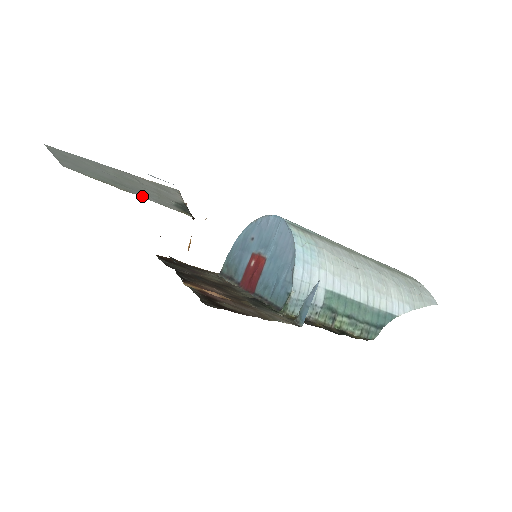
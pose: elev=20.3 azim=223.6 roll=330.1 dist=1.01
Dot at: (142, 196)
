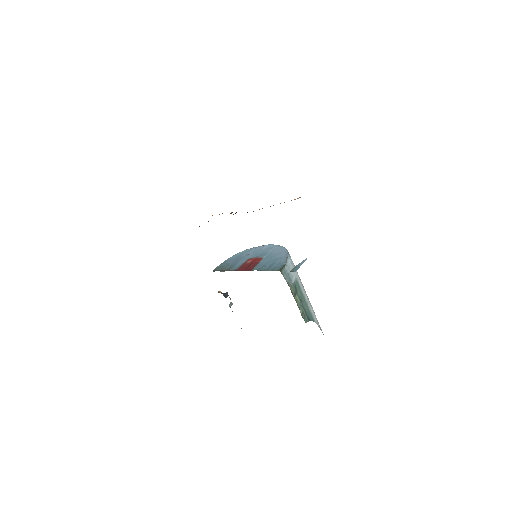
Dot at: occluded
